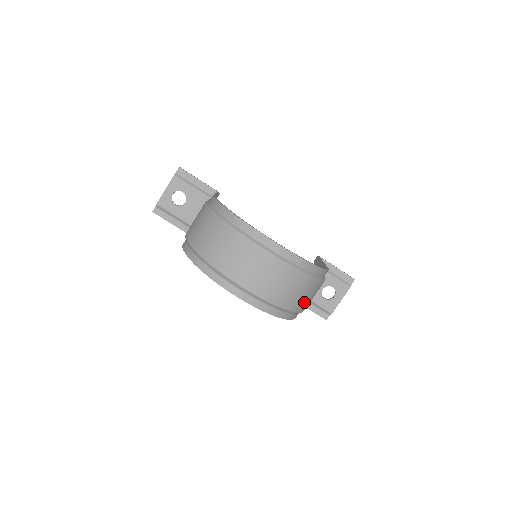
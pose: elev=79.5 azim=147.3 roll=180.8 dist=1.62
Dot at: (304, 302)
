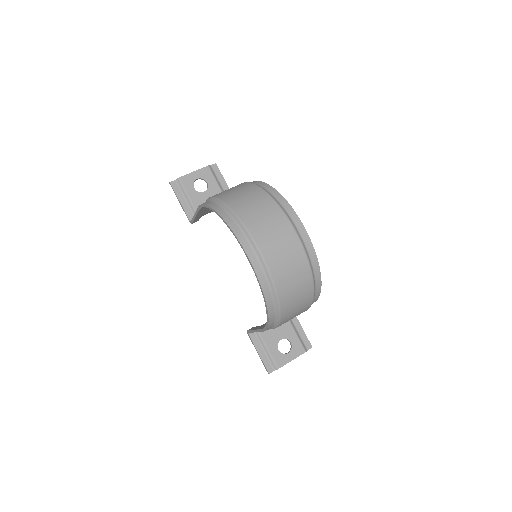
Dot at: (291, 308)
